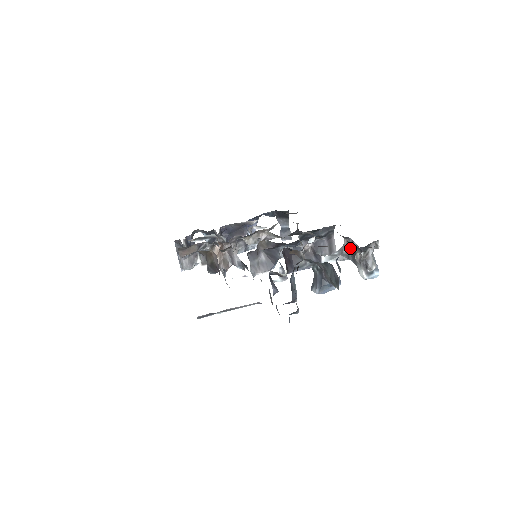
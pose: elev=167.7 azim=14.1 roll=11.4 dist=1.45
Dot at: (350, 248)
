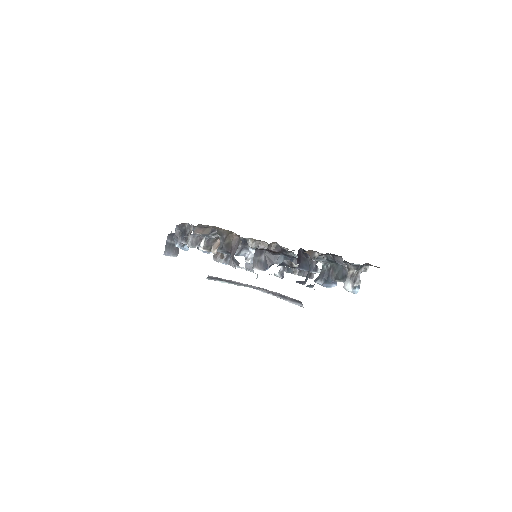
Dot at: occluded
